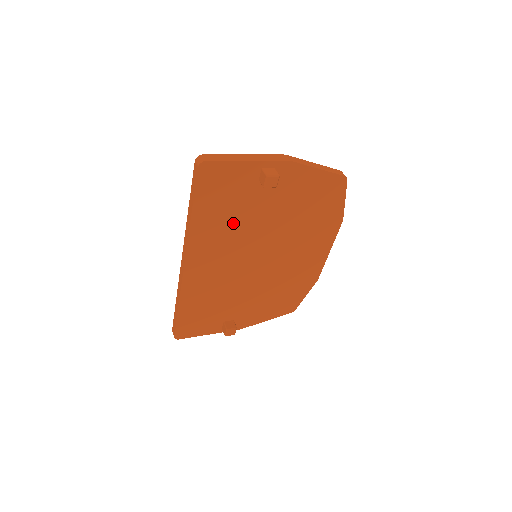
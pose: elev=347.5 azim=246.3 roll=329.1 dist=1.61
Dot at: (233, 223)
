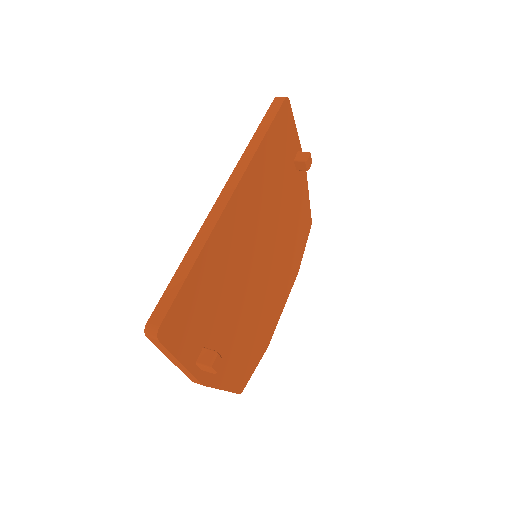
Dot at: (271, 185)
